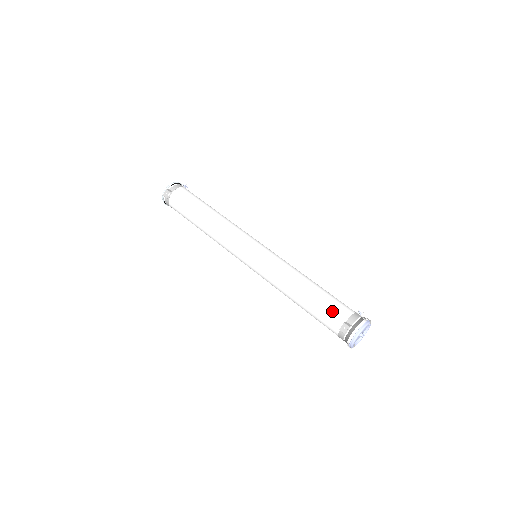
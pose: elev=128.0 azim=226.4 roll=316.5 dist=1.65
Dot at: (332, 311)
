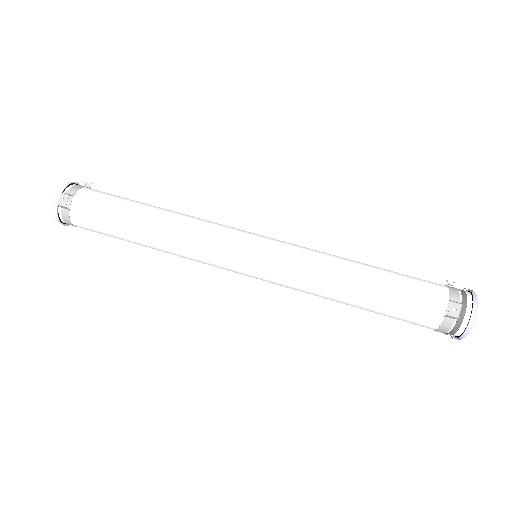
Dot at: (421, 292)
